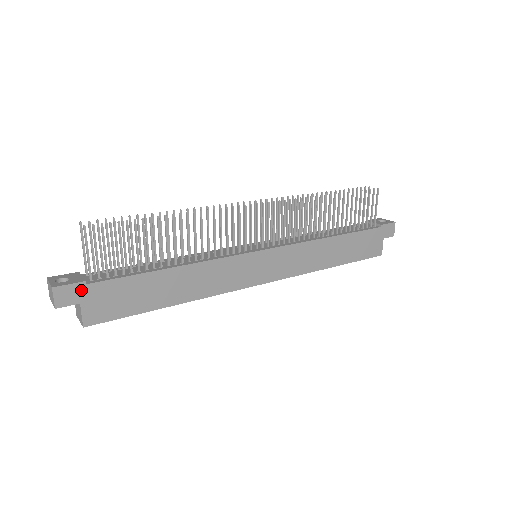
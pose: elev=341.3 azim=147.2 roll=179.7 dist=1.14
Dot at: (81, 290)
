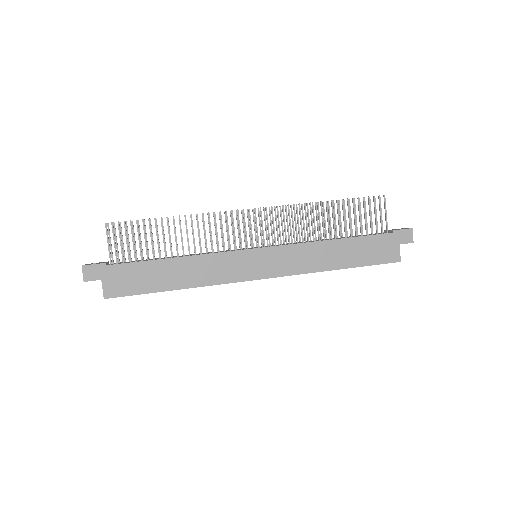
Dot at: (102, 270)
